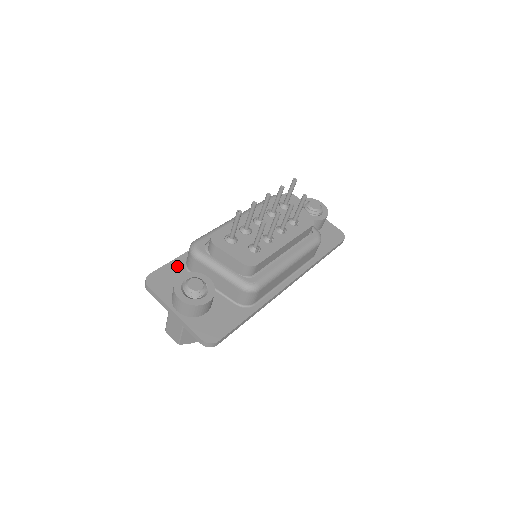
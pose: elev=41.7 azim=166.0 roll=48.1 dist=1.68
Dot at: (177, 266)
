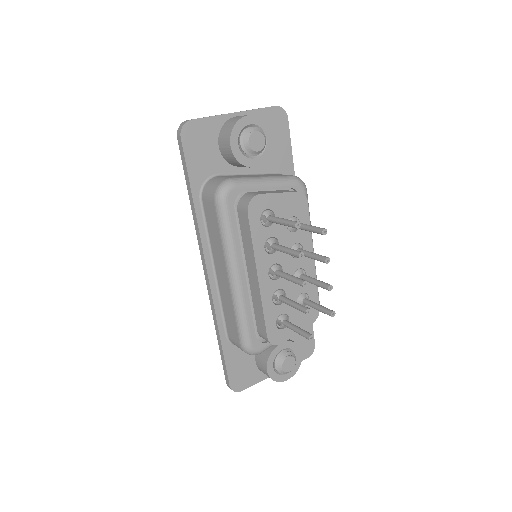
Dot at: (233, 355)
